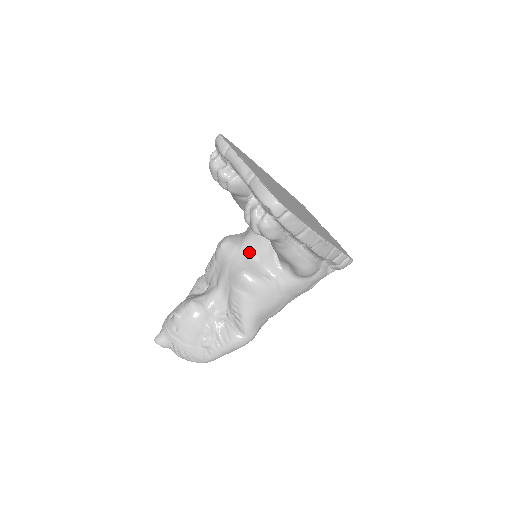
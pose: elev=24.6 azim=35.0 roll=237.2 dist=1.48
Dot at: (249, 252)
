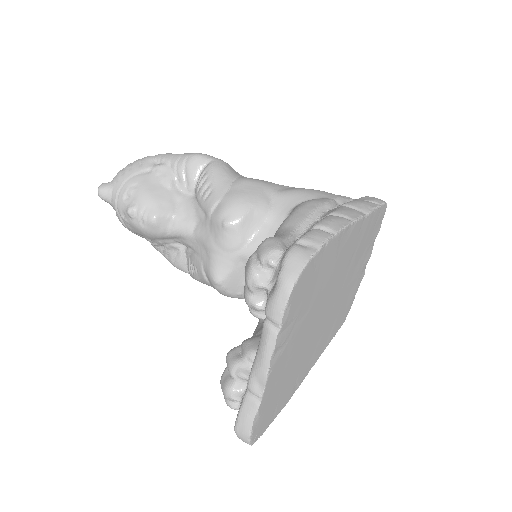
Dot at: occluded
